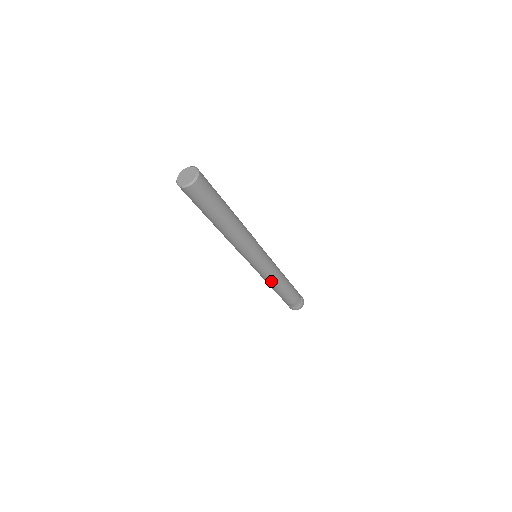
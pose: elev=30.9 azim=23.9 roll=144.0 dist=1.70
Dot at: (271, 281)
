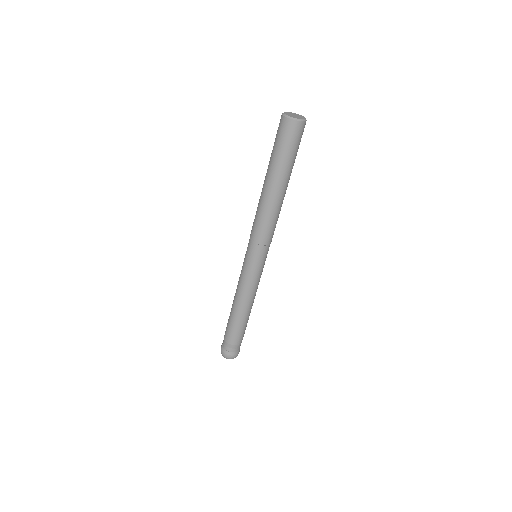
Dot at: (251, 296)
